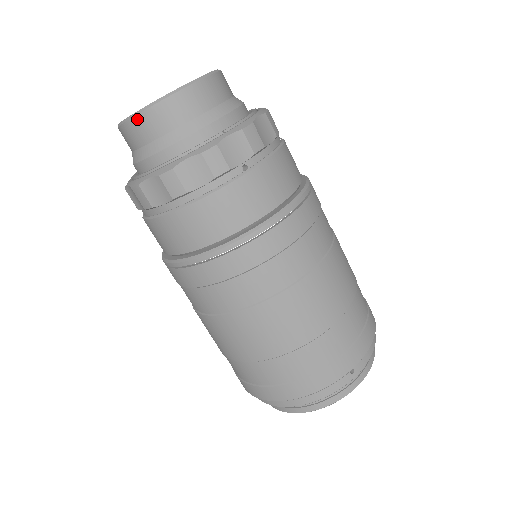
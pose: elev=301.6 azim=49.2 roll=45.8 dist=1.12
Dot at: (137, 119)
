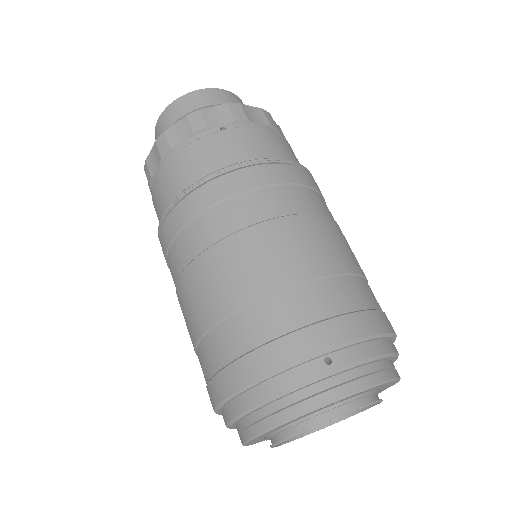
Dot at: (160, 119)
